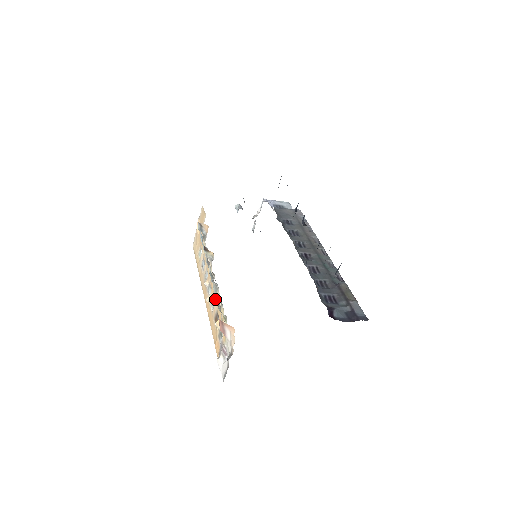
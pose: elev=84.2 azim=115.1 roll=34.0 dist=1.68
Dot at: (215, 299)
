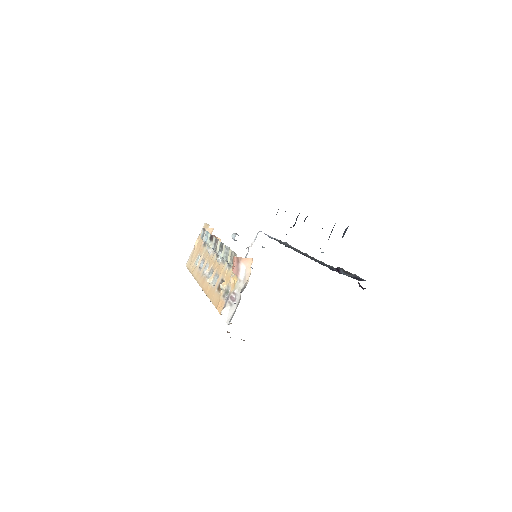
Dot at: (220, 271)
